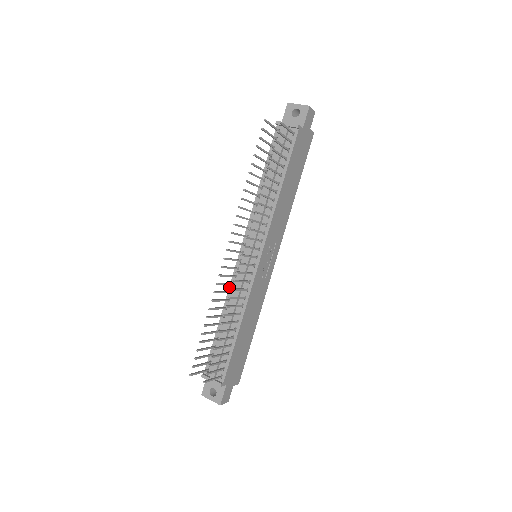
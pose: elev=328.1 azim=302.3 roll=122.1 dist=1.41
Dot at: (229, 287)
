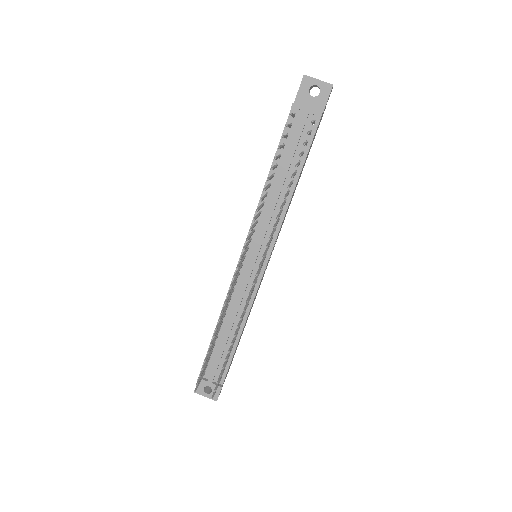
Dot at: occluded
